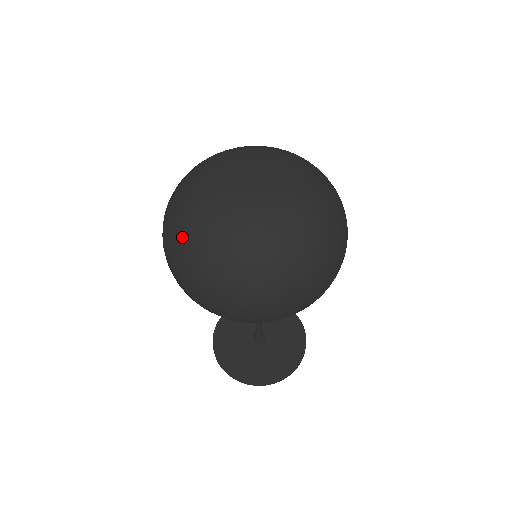
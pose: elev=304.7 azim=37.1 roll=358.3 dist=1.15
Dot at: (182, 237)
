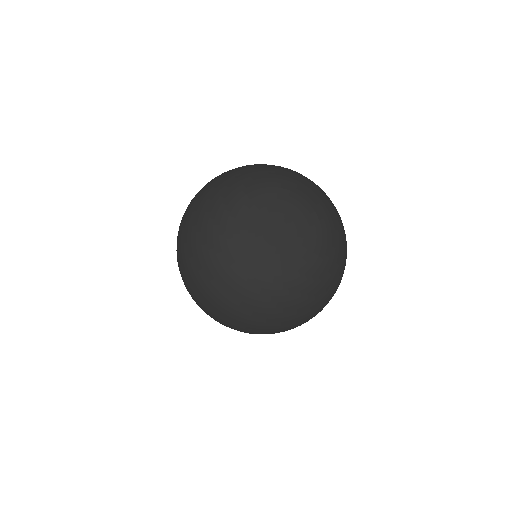
Dot at: (242, 309)
